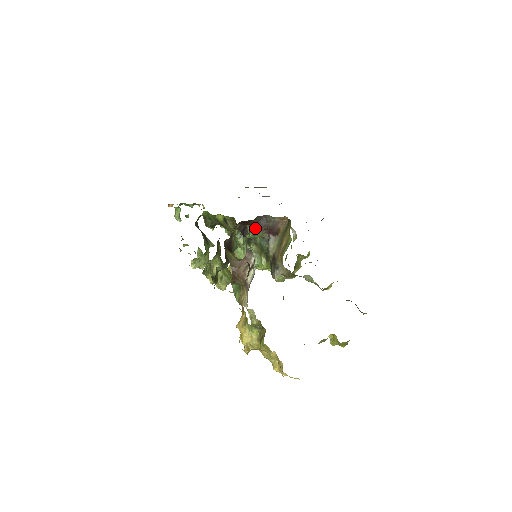
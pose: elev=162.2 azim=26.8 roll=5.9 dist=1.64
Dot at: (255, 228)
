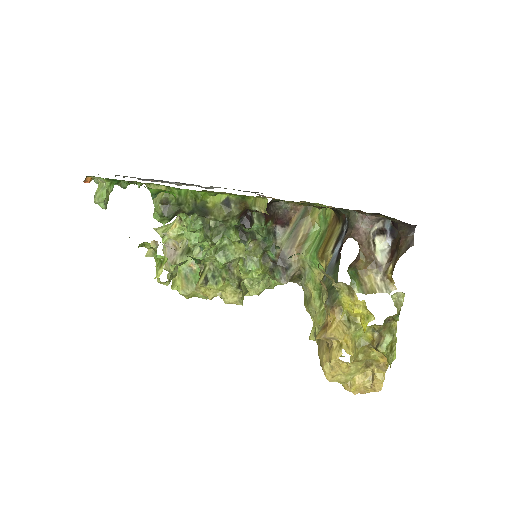
Dot at: (267, 215)
